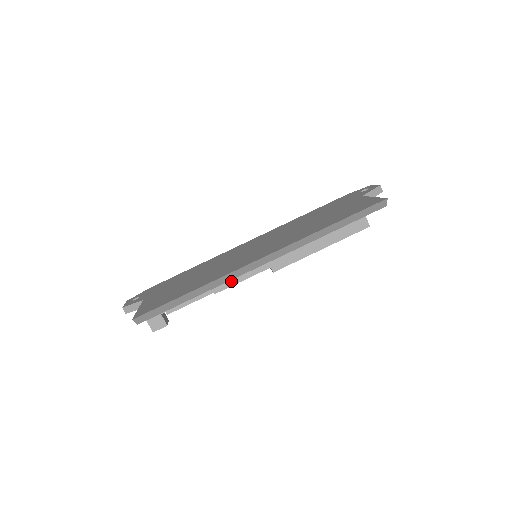
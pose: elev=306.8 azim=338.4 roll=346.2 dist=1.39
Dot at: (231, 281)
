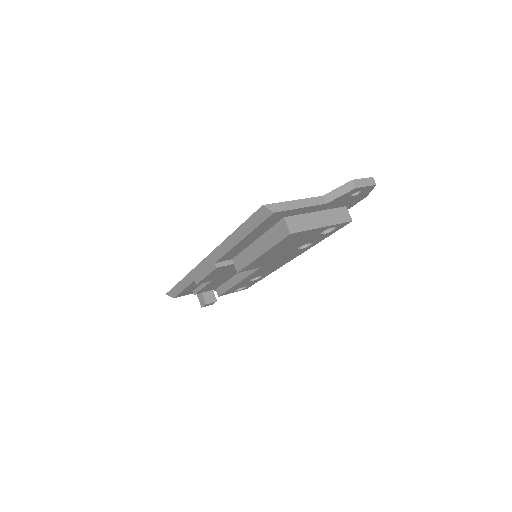
Dot at: (201, 276)
